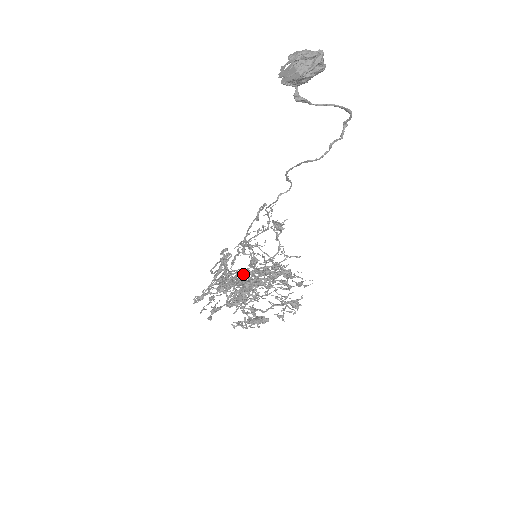
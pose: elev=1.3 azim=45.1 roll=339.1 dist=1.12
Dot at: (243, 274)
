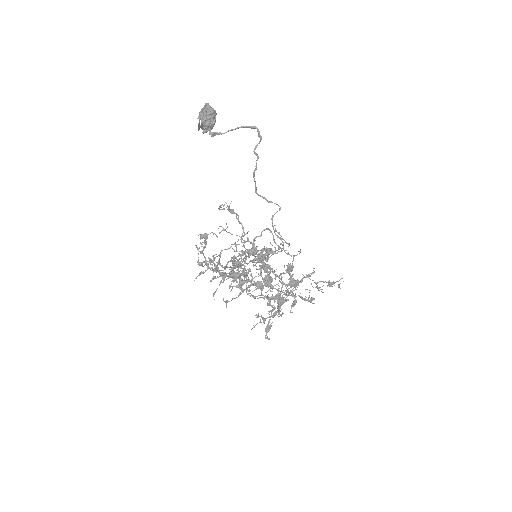
Dot at: (293, 301)
